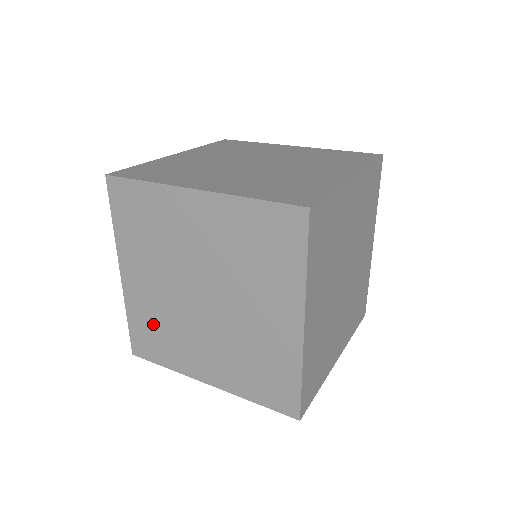
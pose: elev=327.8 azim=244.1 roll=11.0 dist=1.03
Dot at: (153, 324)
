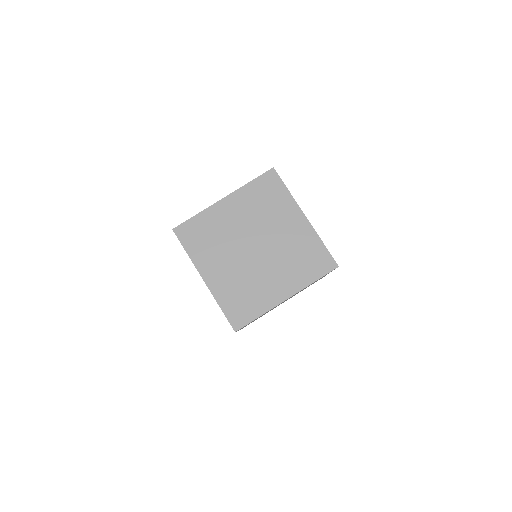
Dot at: occluded
